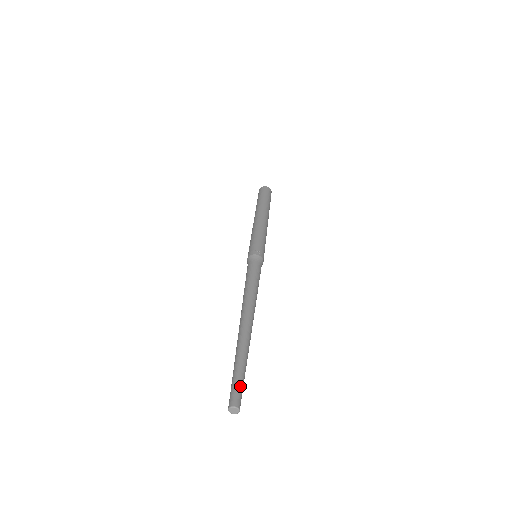
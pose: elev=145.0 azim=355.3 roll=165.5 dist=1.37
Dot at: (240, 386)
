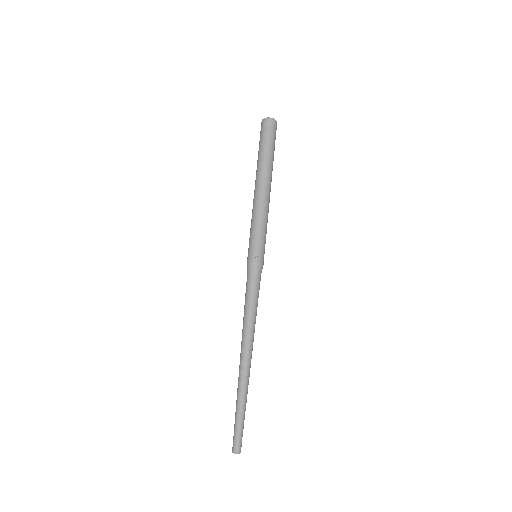
Dot at: (240, 433)
